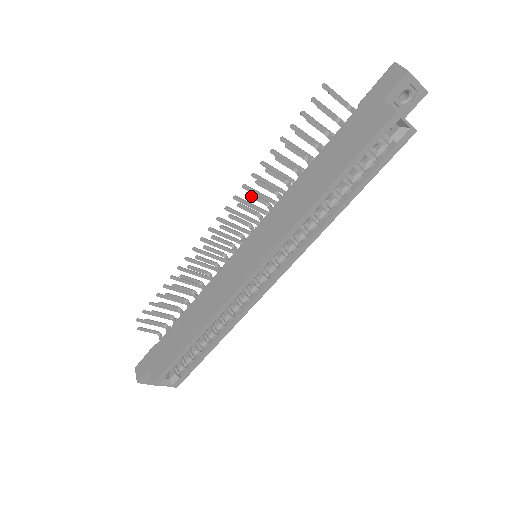
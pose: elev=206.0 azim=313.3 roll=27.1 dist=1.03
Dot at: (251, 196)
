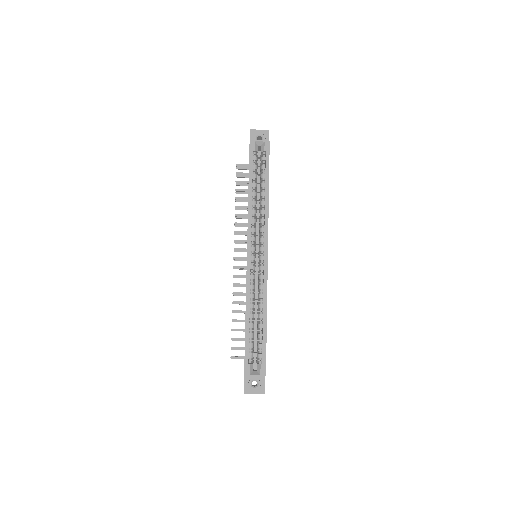
Dot at: (238, 233)
